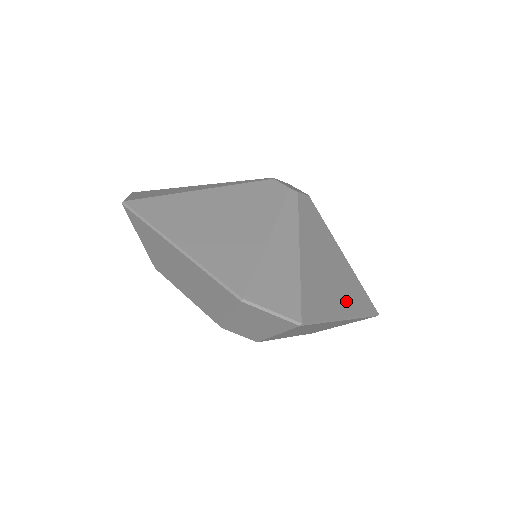
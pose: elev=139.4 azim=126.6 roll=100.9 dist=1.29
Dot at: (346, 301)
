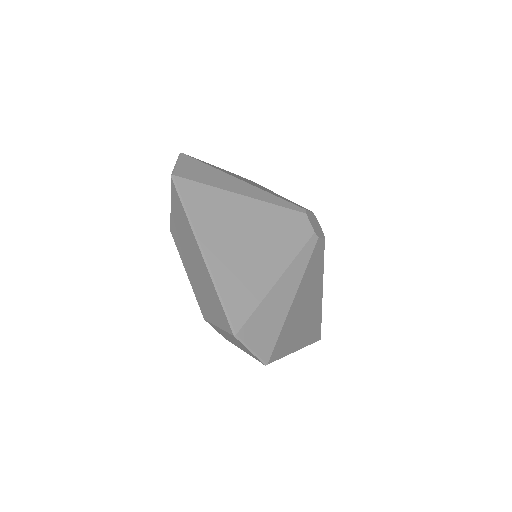
Dot at: (304, 335)
